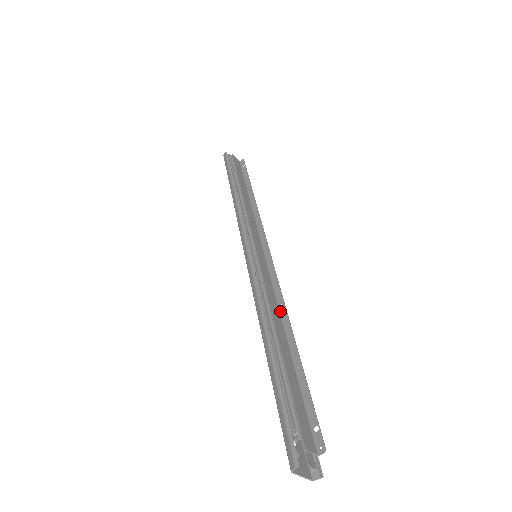
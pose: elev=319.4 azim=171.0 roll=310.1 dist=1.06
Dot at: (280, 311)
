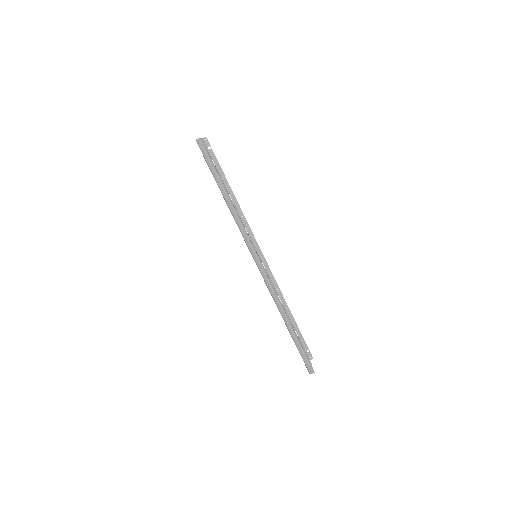
Dot at: (278, 293)
